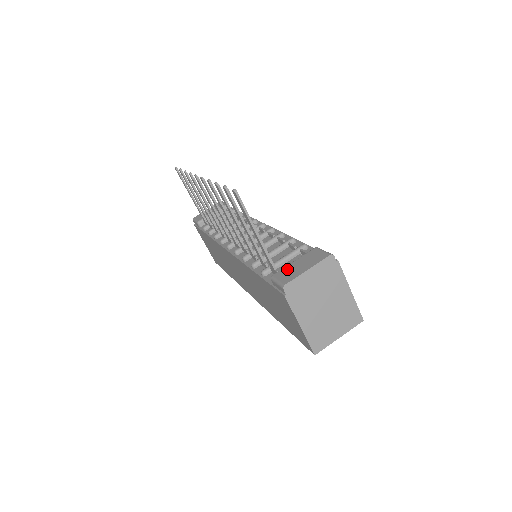
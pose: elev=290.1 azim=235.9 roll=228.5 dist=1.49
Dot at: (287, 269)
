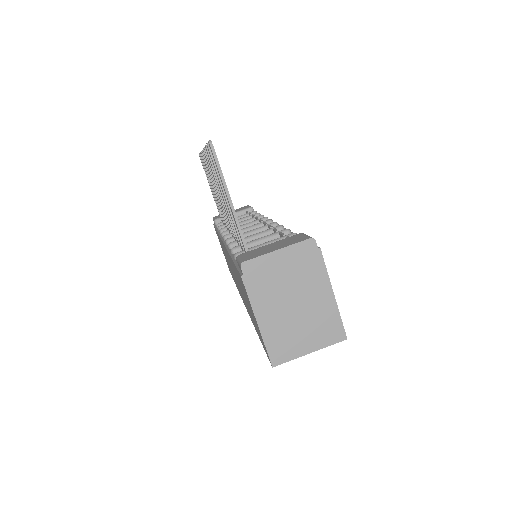
Dot at: (257, 249)
